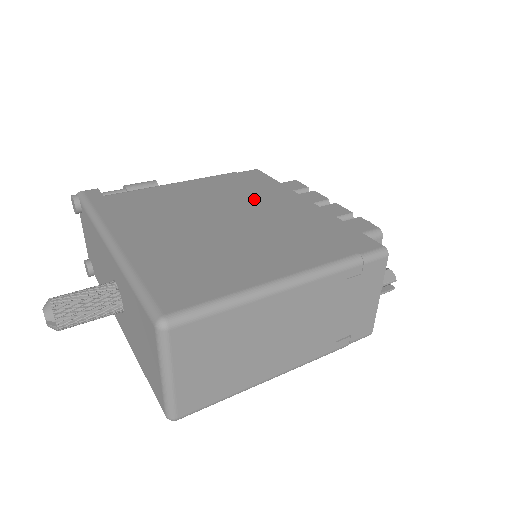
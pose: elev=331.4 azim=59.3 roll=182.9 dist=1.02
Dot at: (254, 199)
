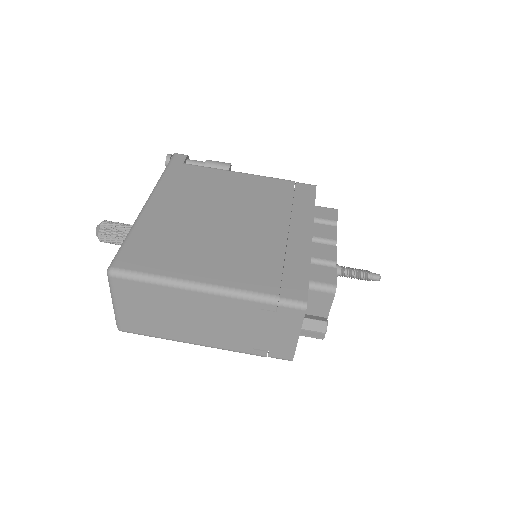
Dot at: (273, 213)
